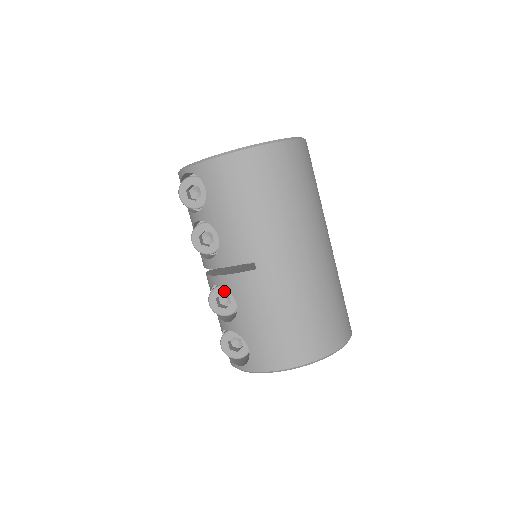
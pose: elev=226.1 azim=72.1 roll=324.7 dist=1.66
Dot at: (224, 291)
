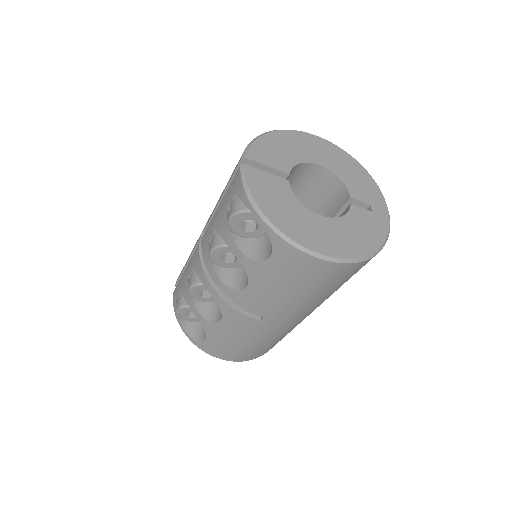
Dot at: occluded
